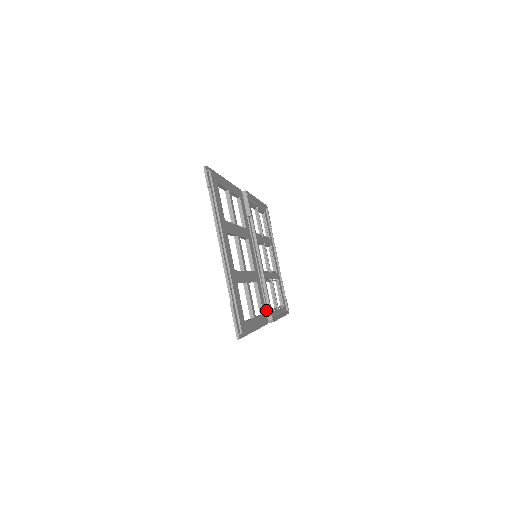
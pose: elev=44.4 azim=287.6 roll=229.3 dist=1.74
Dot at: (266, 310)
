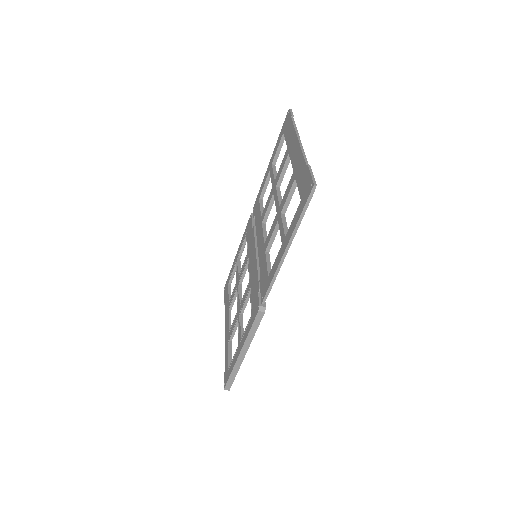
Dot at: (260, 297)
